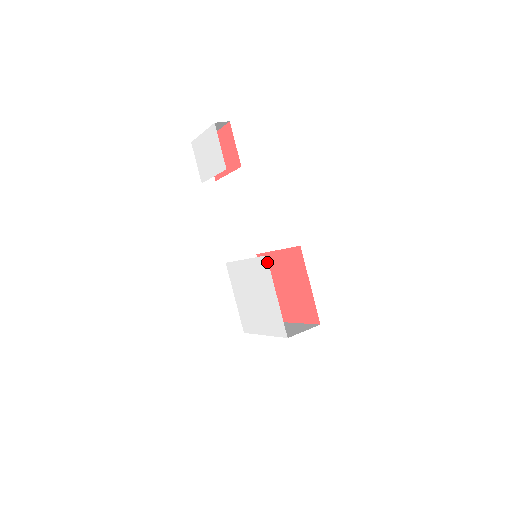
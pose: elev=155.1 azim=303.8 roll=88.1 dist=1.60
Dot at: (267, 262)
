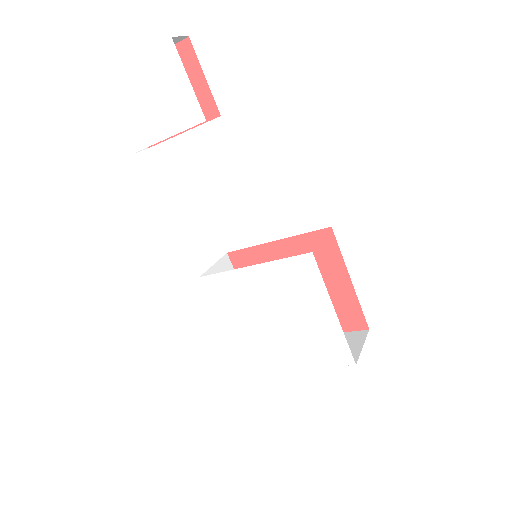
Dot at: (314, 262)
